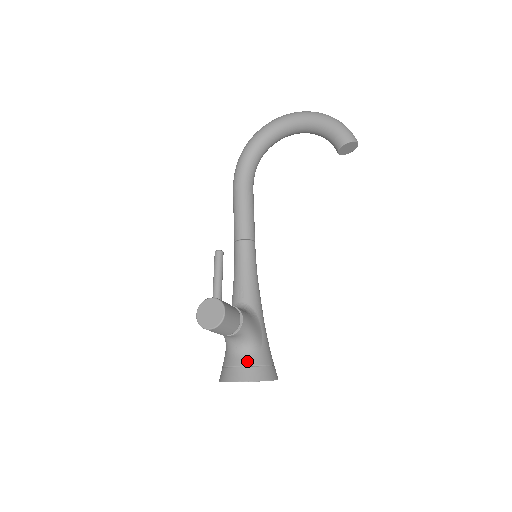
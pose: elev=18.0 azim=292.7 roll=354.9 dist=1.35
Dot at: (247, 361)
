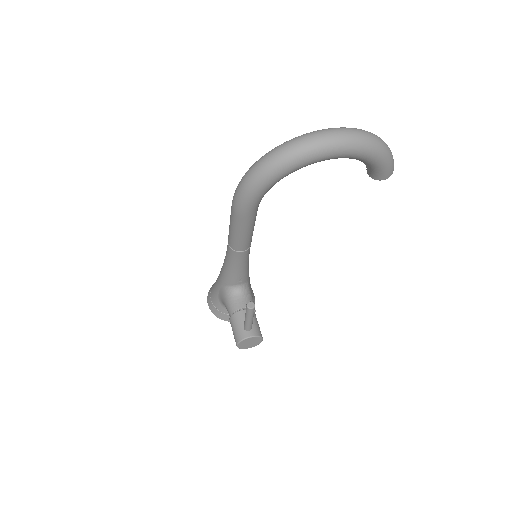
Dot at: occluded
